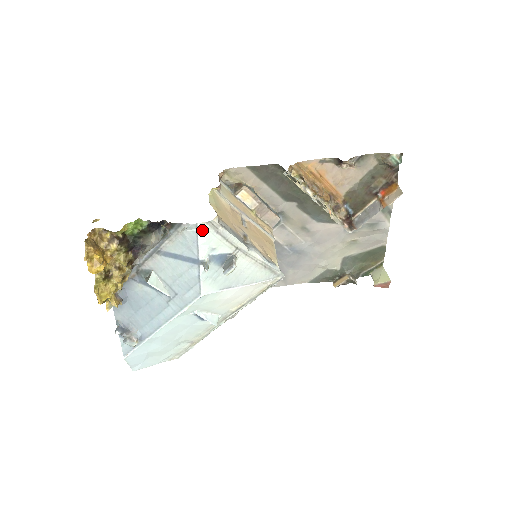
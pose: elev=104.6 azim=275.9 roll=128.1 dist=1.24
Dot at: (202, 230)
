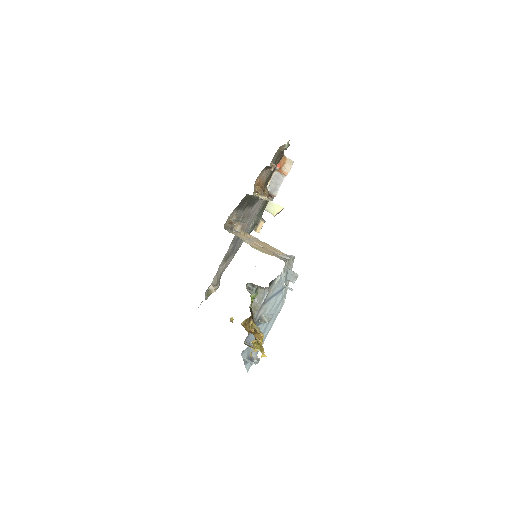
Dot at: (283, 272)
